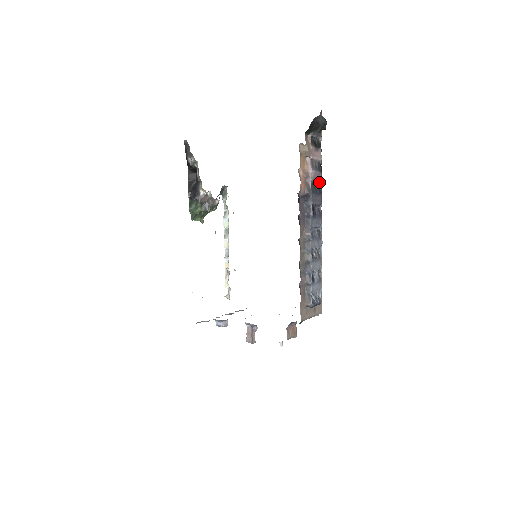
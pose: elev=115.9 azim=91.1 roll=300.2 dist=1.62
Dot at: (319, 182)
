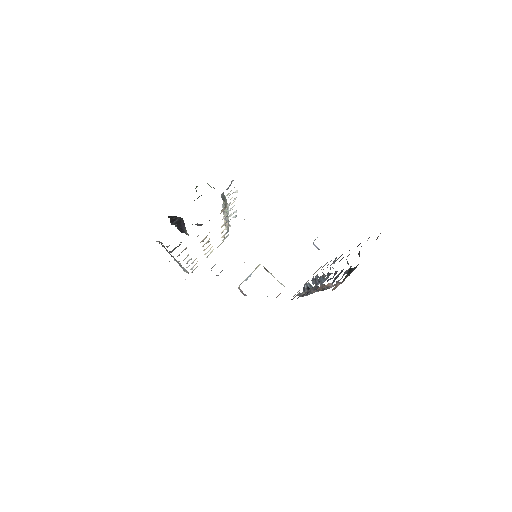
Dot at: occluded
